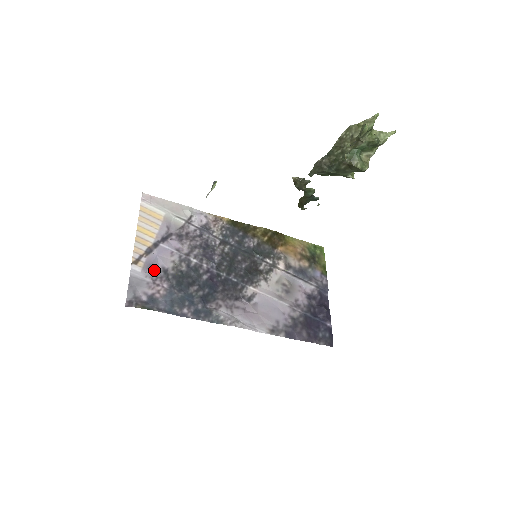
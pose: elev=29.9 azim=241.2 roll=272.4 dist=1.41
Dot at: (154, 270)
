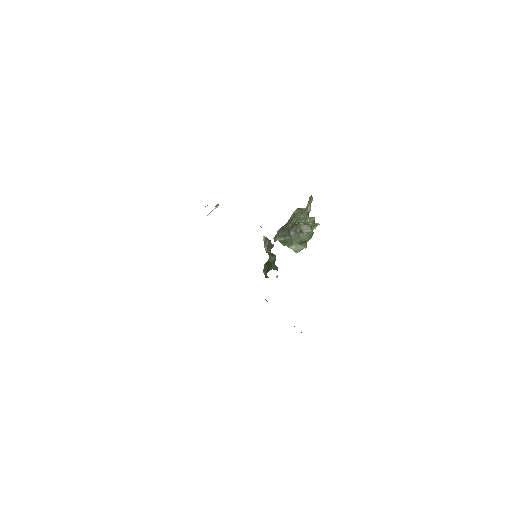
Dot at: occluded
